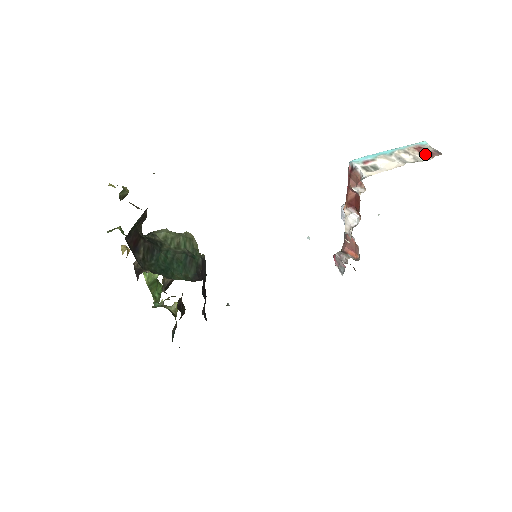
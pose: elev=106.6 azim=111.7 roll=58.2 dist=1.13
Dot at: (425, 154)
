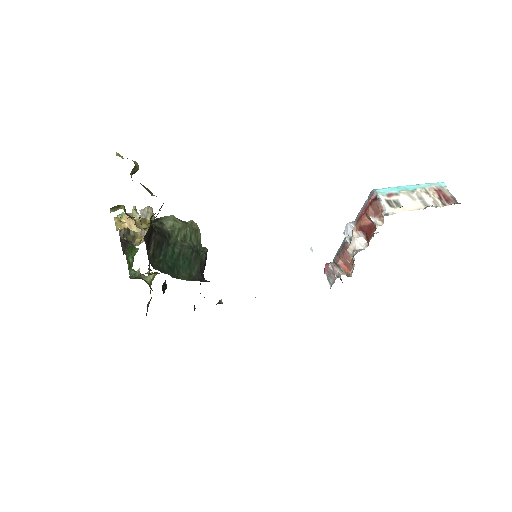
Dot at: (443, 198)
